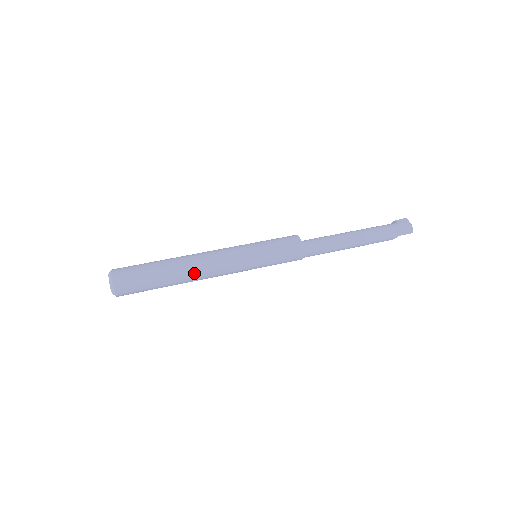
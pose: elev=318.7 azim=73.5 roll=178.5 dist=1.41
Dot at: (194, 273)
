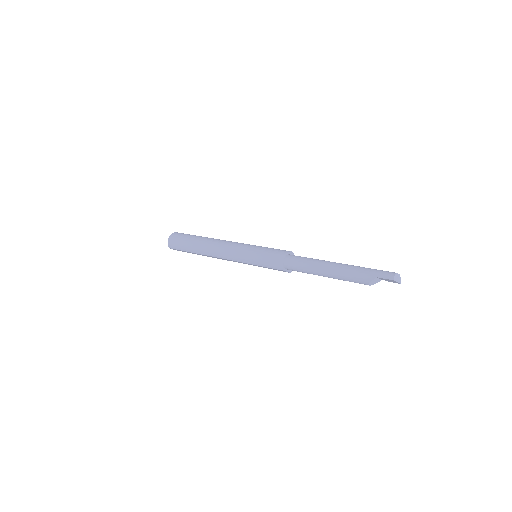
Dot at: (211, 244)
